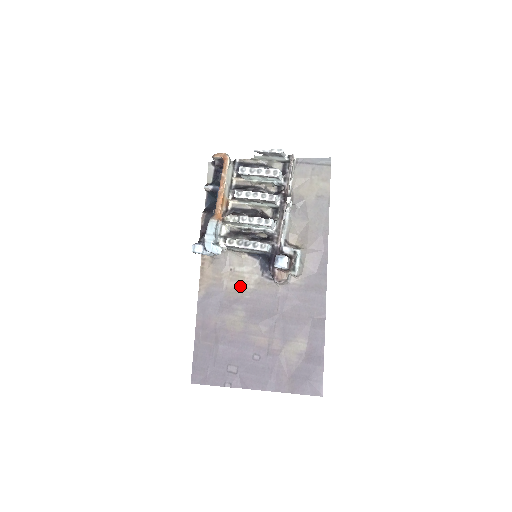
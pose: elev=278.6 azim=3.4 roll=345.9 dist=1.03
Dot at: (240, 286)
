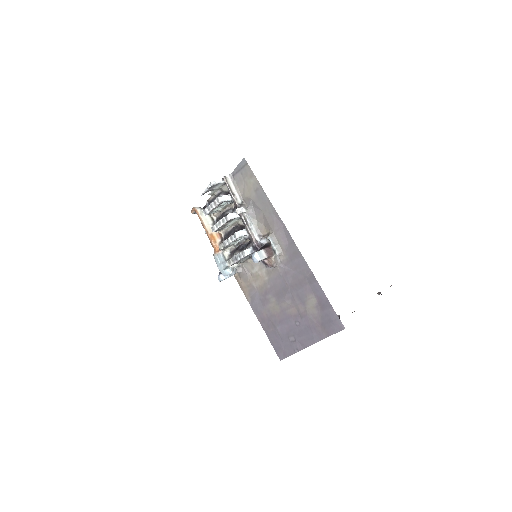
Dot at: (261, 282)
